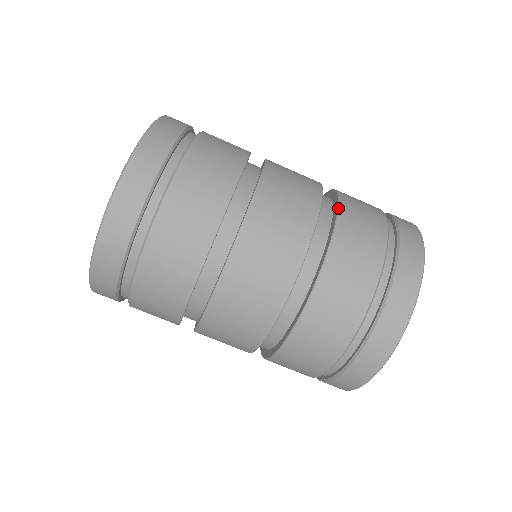
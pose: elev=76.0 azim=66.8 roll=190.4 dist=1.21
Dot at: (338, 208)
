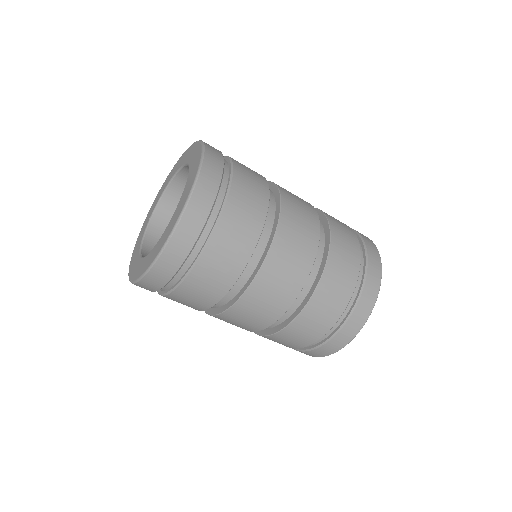
Dot at: (325, 268)
